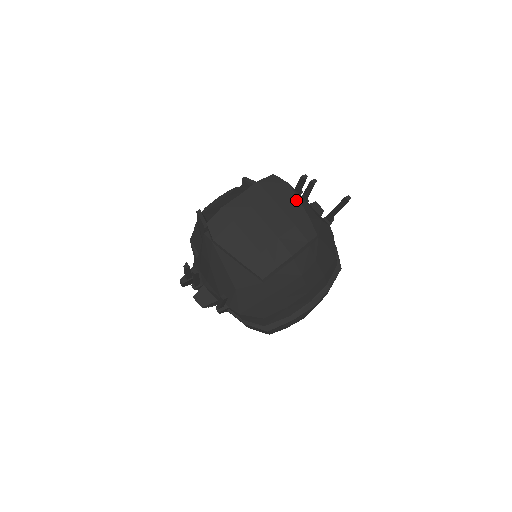
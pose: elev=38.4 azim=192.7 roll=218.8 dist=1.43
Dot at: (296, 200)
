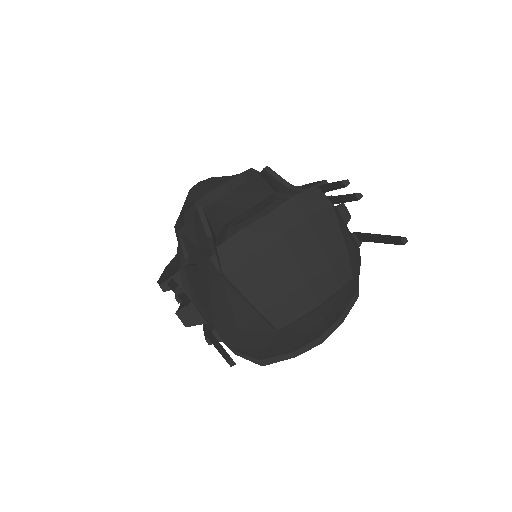
Dot at: (337, 228)
